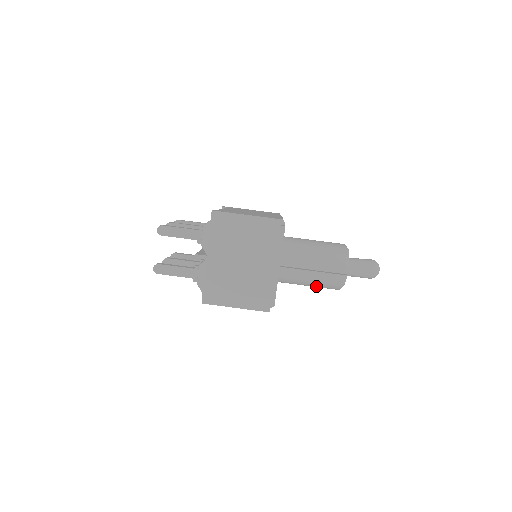
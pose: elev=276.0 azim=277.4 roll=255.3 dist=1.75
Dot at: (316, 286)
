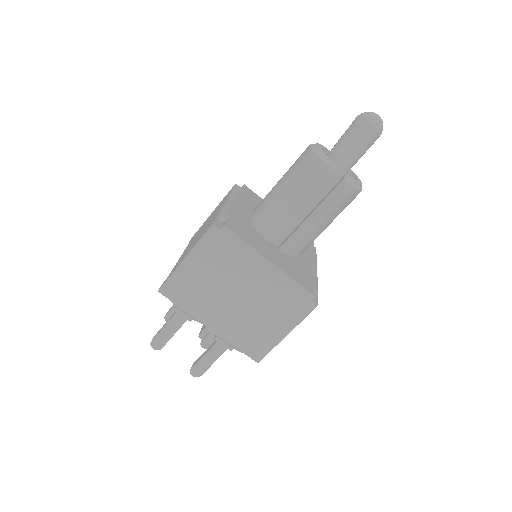
Dot at: occluded
